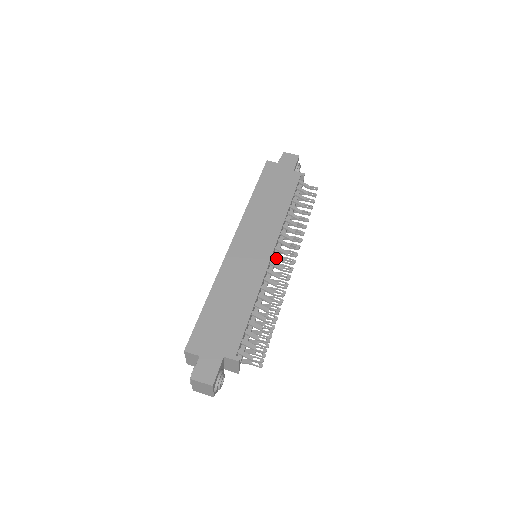
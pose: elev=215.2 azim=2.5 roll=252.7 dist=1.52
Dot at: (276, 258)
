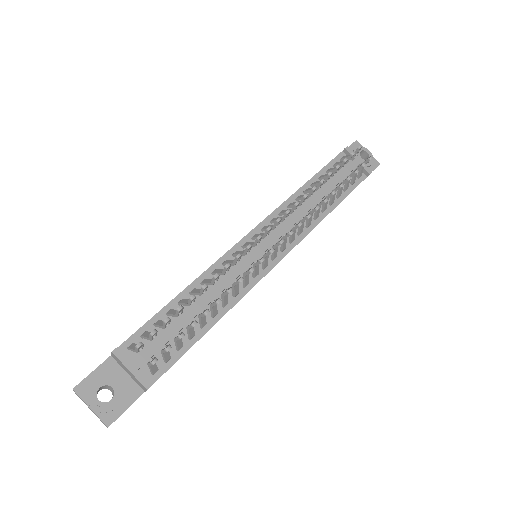
Dot at: (255, 238)
